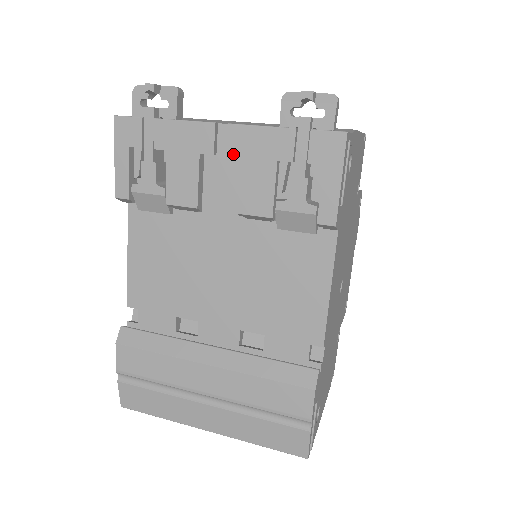
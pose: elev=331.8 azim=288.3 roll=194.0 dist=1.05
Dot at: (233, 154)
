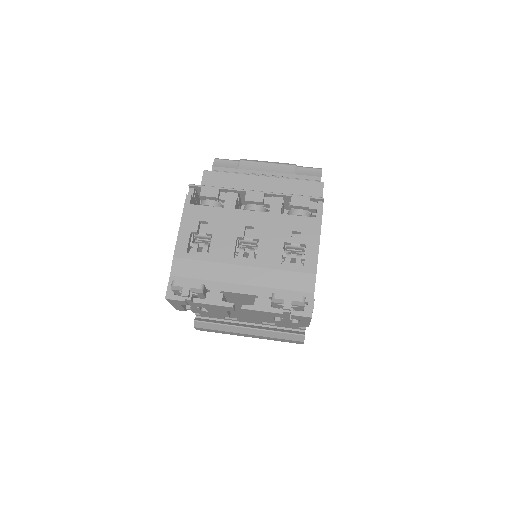
Dot at: occluded
